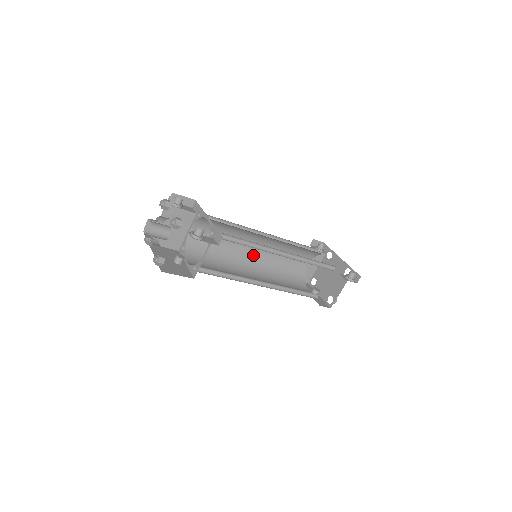
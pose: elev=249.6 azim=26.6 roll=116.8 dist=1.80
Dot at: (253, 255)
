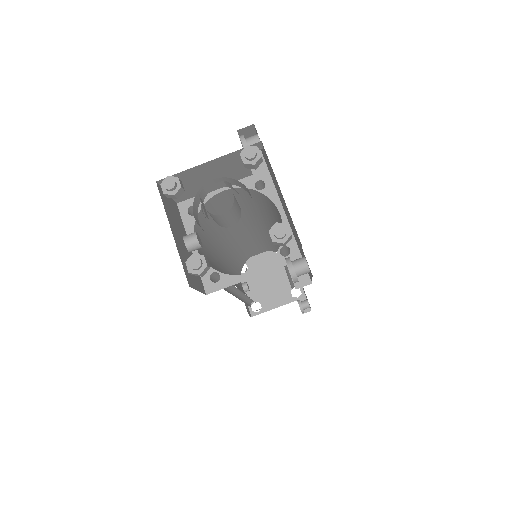
Dot at: (236, 235)
